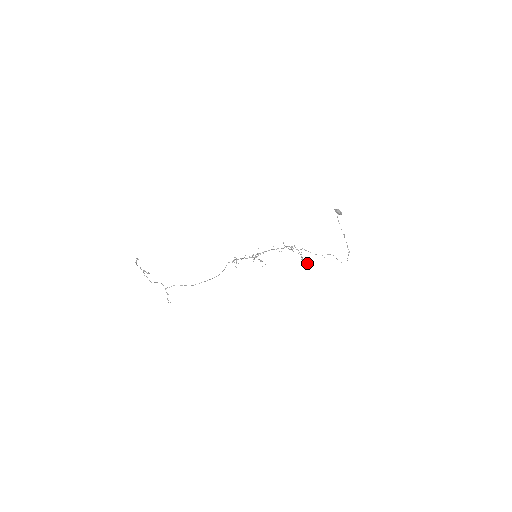
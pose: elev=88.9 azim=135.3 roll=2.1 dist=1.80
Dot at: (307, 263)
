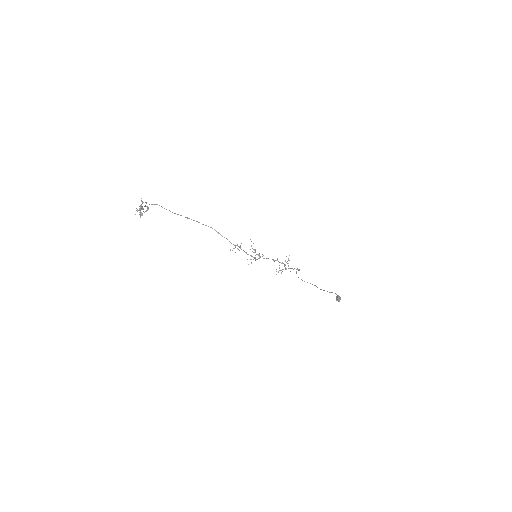
Dot at: occluded
